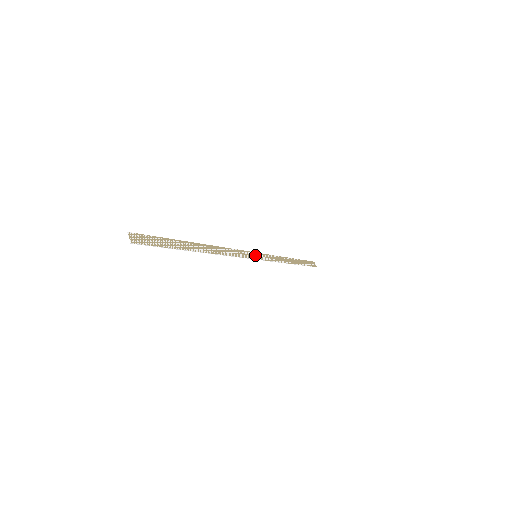
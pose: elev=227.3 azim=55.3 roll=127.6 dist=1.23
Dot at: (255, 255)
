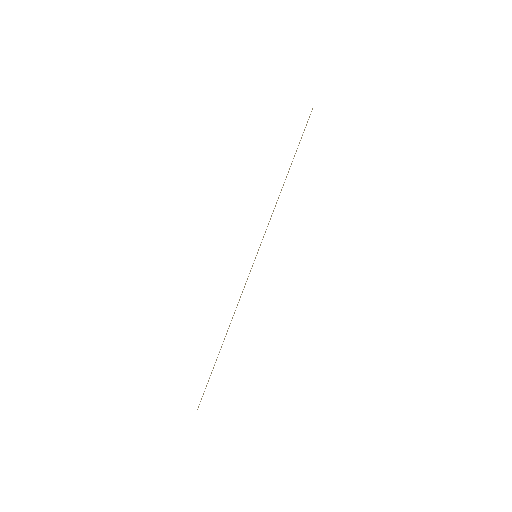
Dot at: occluded
